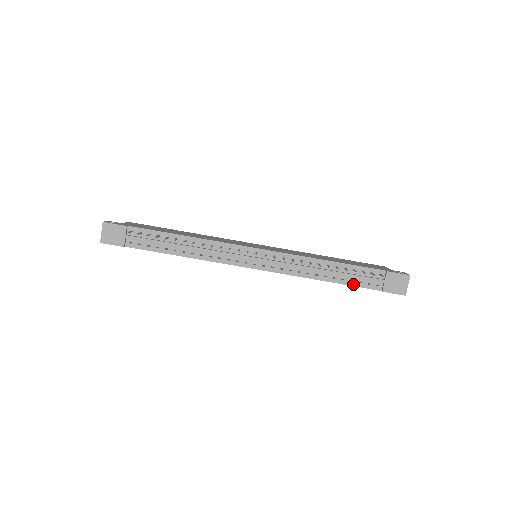
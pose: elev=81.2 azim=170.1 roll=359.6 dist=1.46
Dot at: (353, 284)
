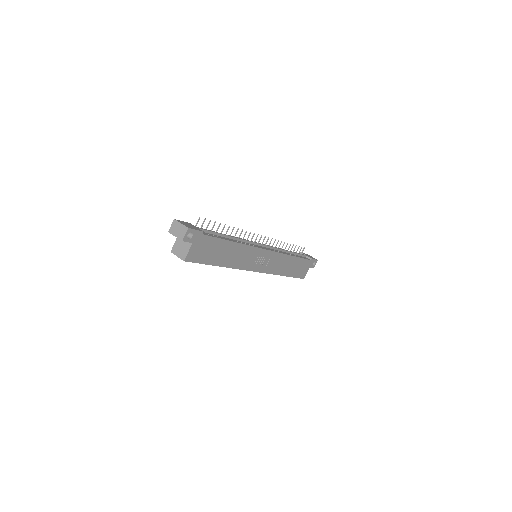
Dot at: (301, 257)
